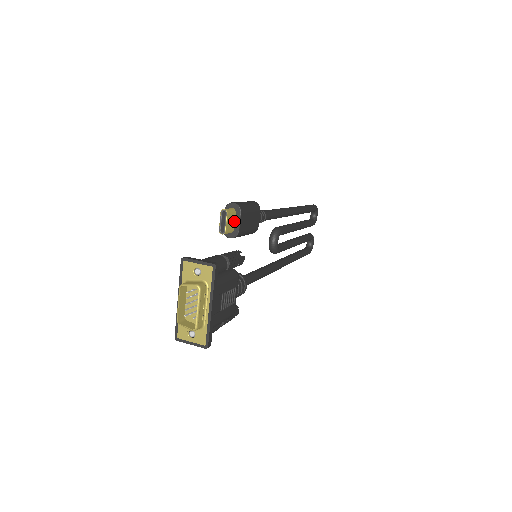
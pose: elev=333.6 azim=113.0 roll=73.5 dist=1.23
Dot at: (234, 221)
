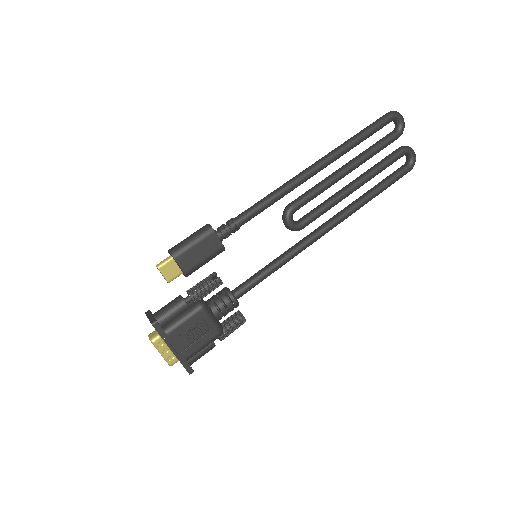
Dot at: (177, 266)
